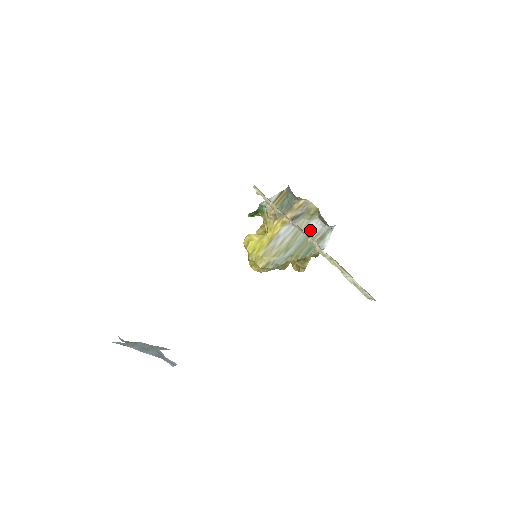
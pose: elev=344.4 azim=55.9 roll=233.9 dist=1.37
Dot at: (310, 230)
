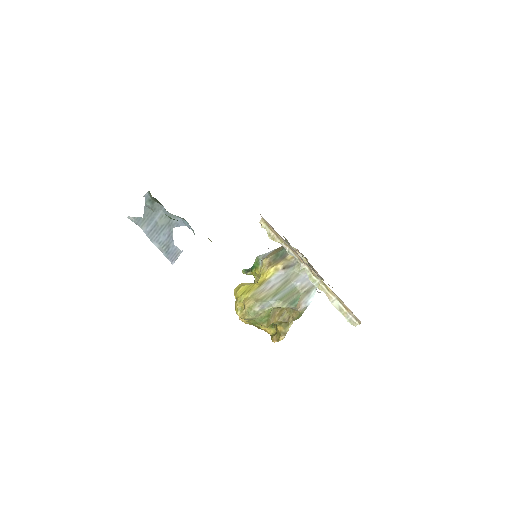
Dot at: (298, 281)
